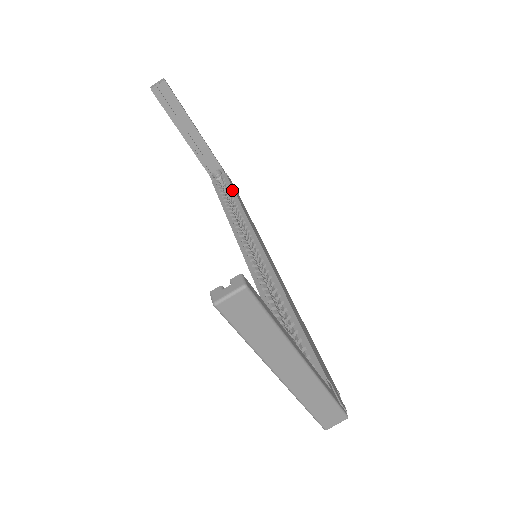
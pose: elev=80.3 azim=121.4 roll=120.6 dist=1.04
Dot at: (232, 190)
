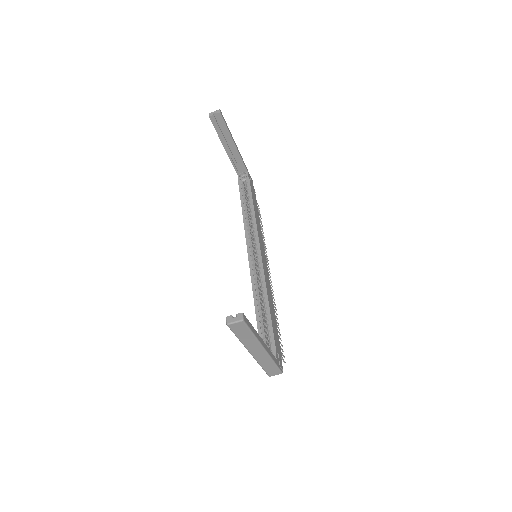
Dot at: (251, 196)
